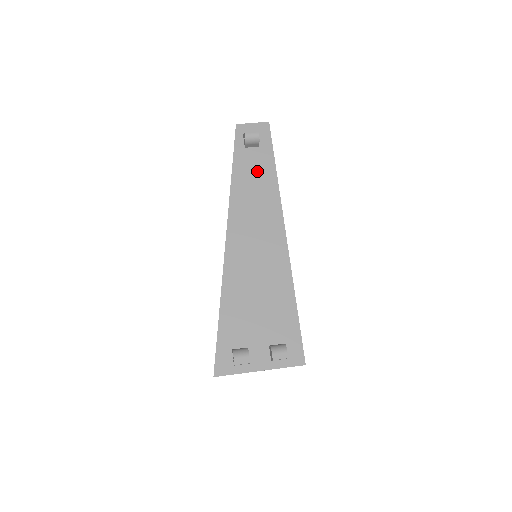
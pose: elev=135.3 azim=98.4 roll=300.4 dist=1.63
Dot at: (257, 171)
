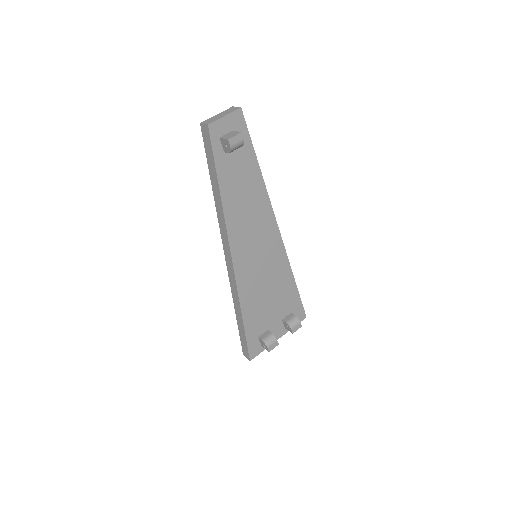
Dot at: (242, 175)
